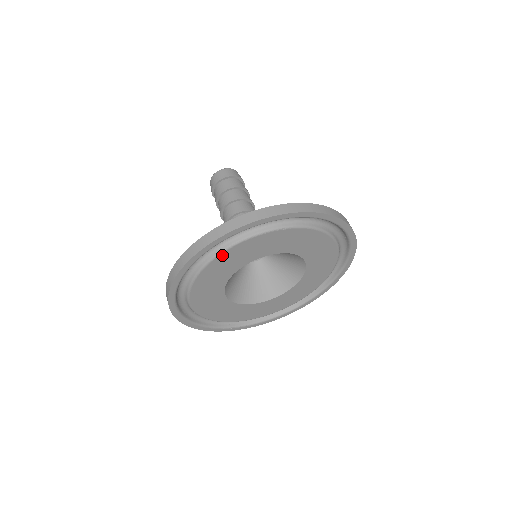
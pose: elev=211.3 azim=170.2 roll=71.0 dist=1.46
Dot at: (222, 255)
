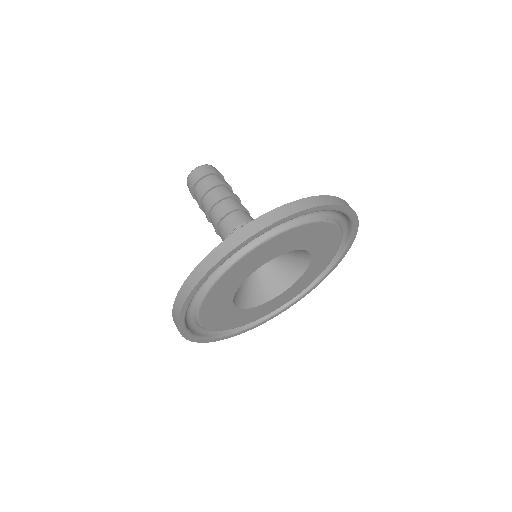
Dot at: (214, 286)
